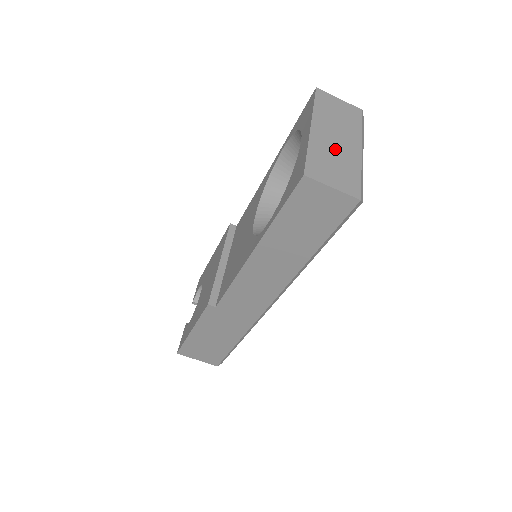
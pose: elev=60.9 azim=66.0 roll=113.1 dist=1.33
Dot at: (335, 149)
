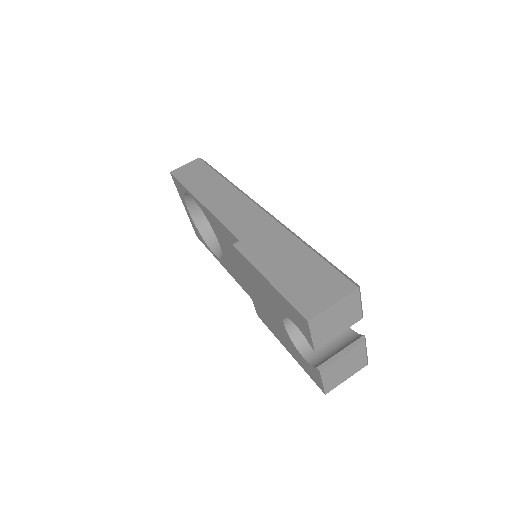
Dot at: occluded
